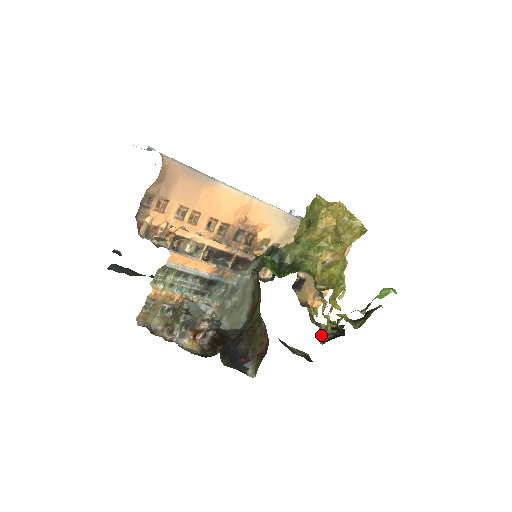
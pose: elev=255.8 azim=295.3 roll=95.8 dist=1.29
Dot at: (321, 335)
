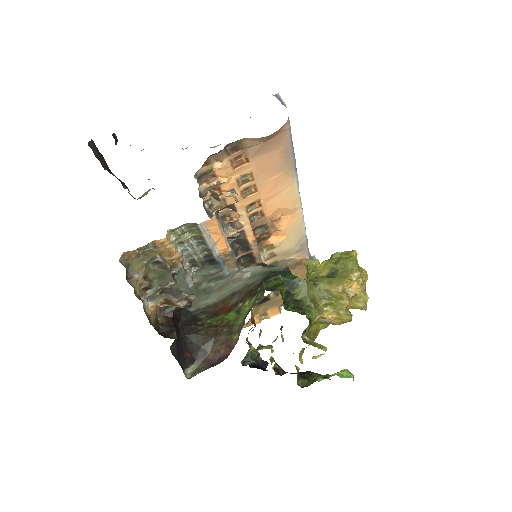
Dot at: (246, 356)
